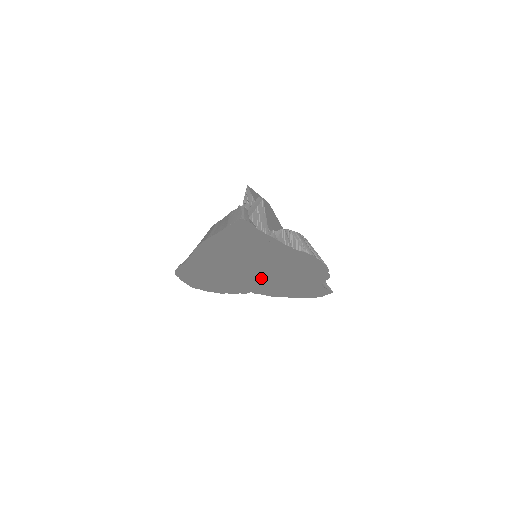
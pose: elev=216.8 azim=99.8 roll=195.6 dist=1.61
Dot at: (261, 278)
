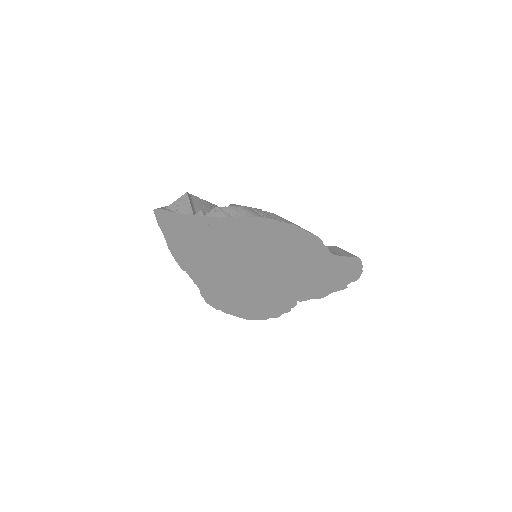
Dot at: (272, 275)
